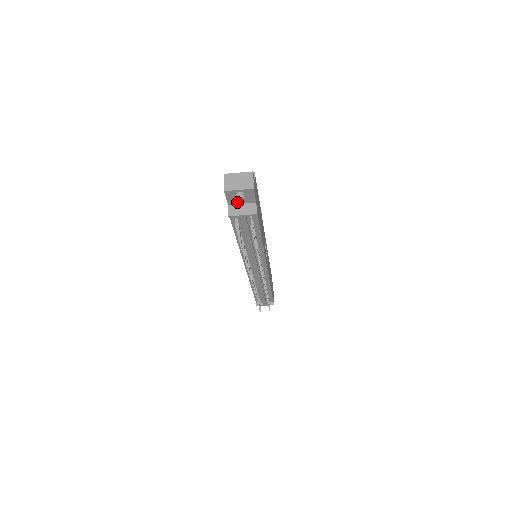
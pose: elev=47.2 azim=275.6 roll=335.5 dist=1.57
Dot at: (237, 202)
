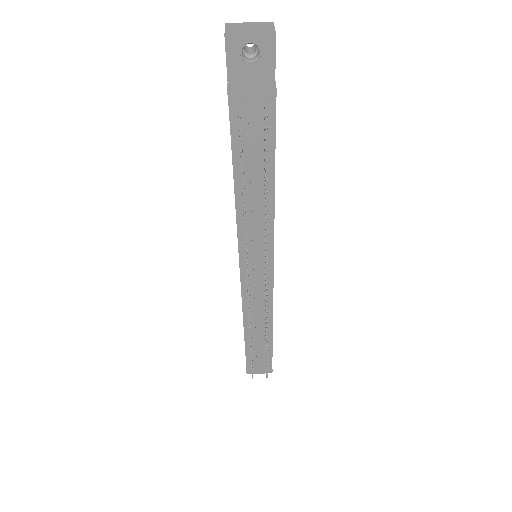
Dot at: (243, 76)
